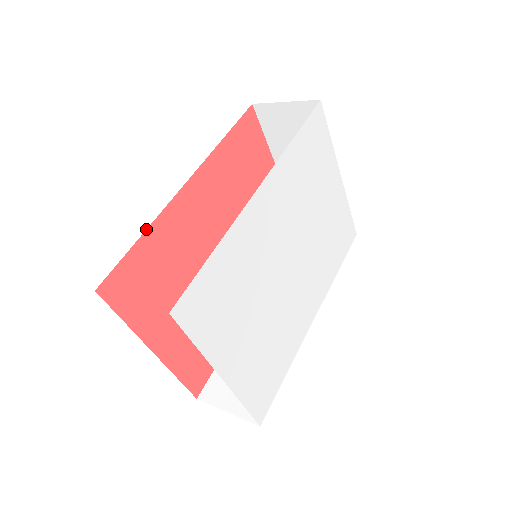
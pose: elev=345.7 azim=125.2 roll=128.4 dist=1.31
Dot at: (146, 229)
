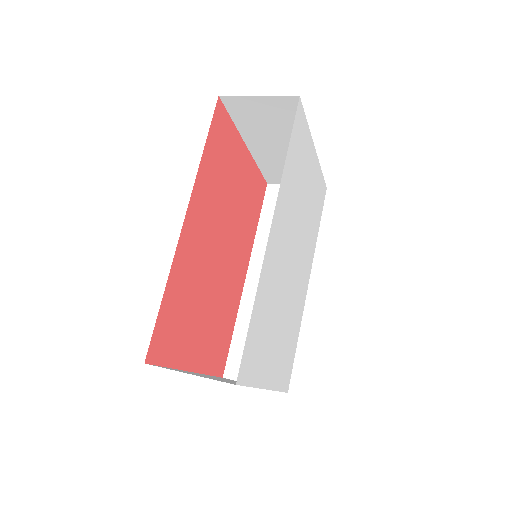
Dot at: (166, 284)
